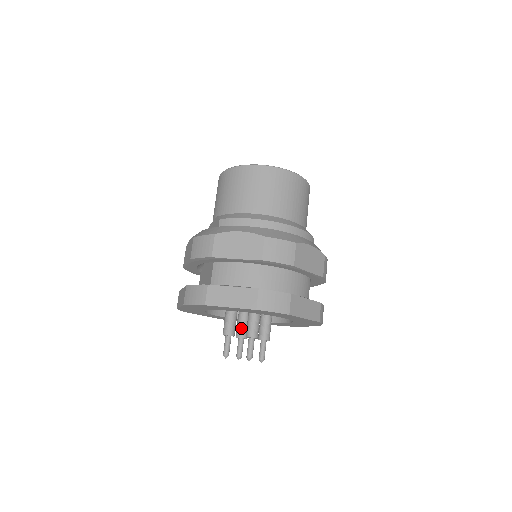
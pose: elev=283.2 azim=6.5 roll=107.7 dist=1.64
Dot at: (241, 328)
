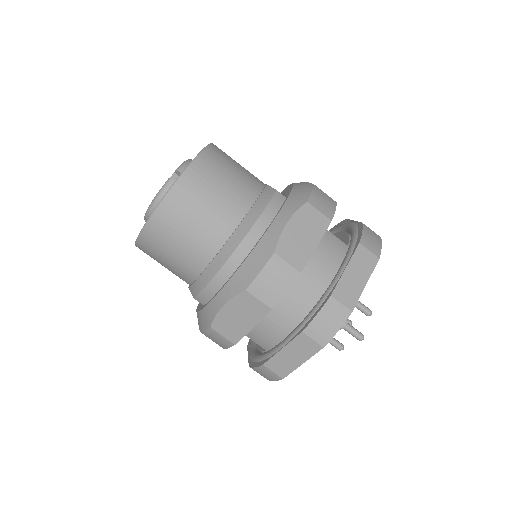
Dot at: occluded
